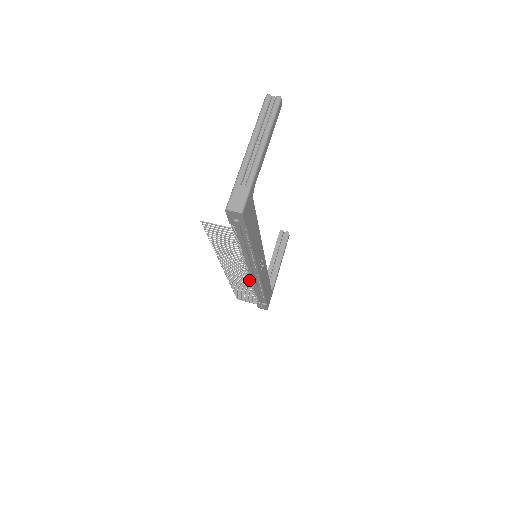
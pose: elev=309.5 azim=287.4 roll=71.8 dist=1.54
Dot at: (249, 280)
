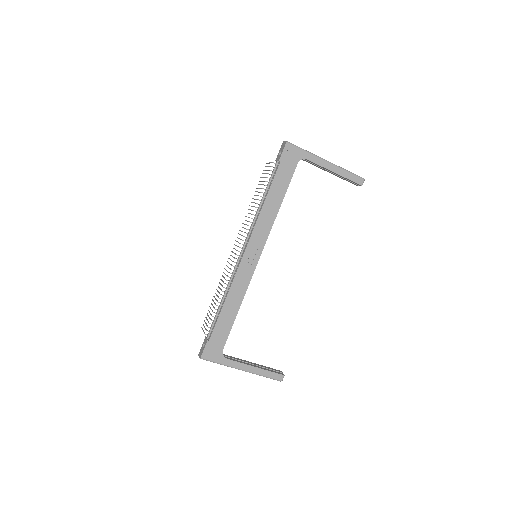
Dot at: occluded
